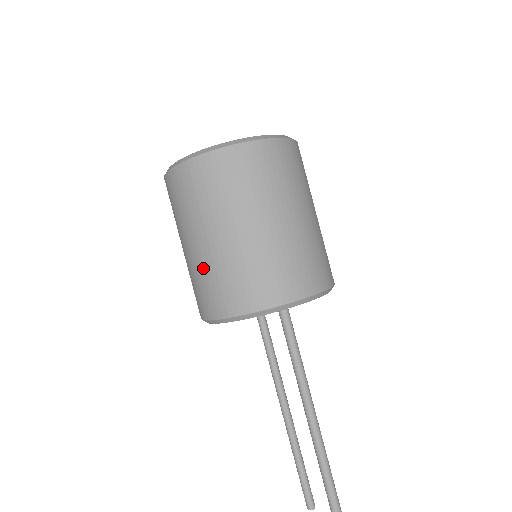
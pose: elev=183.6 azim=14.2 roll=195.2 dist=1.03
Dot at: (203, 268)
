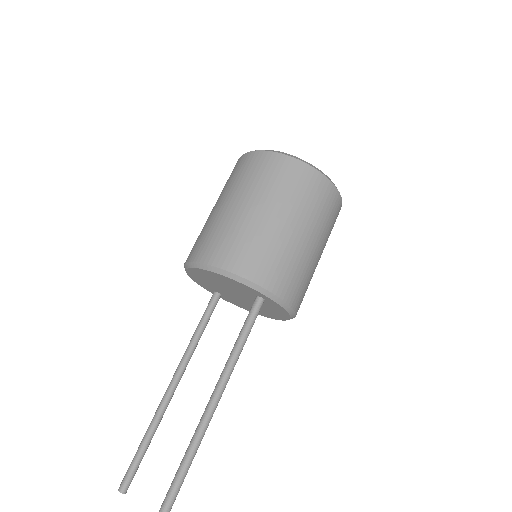
Dot at: (233, 225)
